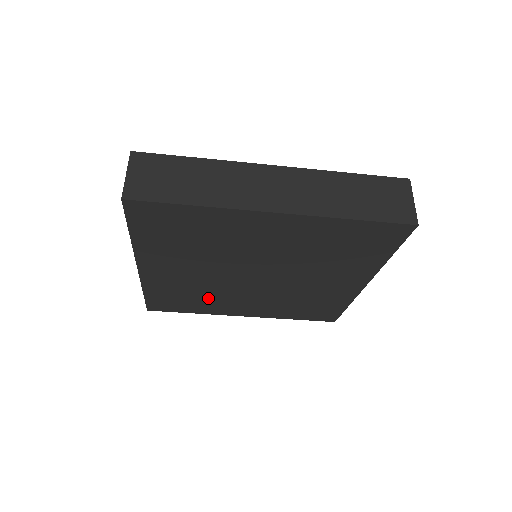
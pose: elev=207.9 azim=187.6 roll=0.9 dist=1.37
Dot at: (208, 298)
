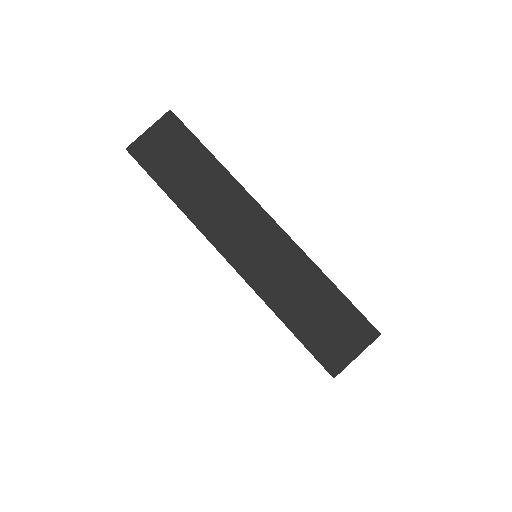
Dot at: occluded
